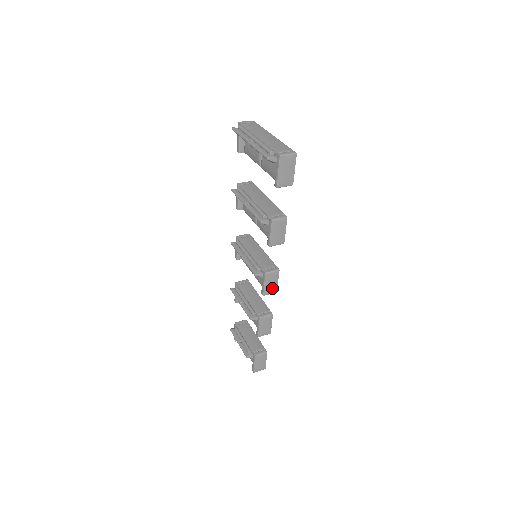
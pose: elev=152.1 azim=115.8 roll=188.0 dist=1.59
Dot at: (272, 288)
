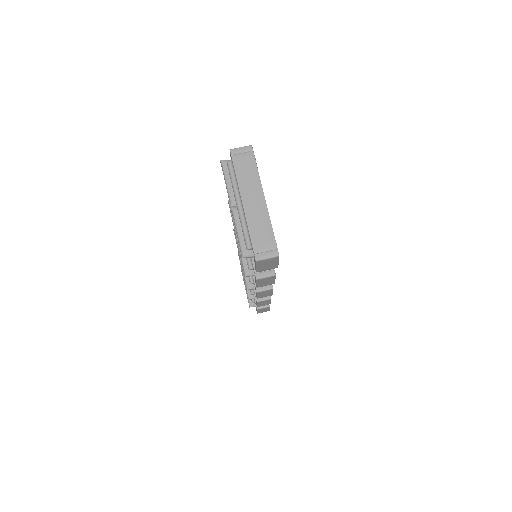
Dot at: (266, 295)
